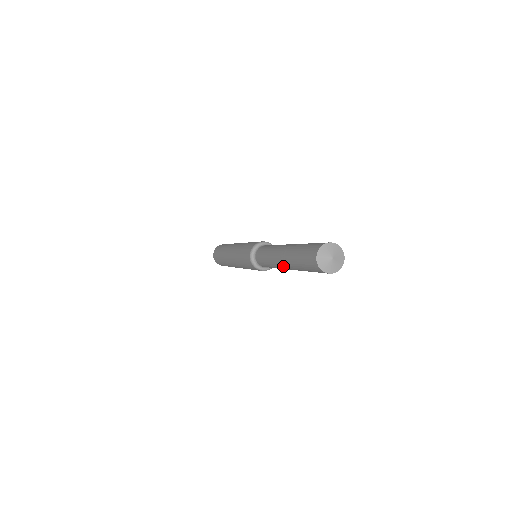
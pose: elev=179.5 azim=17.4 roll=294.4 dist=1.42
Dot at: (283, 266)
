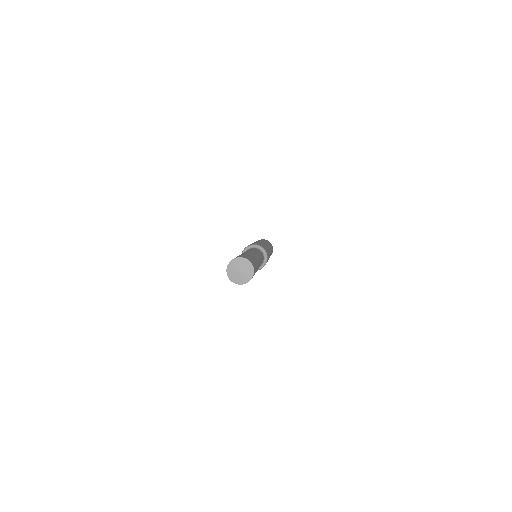
Dot at: occluded
